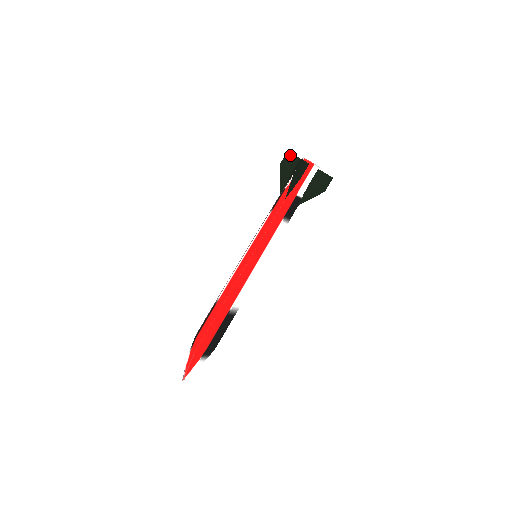
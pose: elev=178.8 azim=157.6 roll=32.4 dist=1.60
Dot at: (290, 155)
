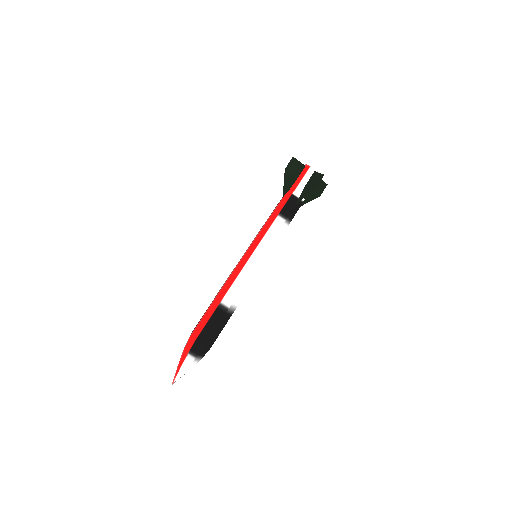
Dot at: occluded
